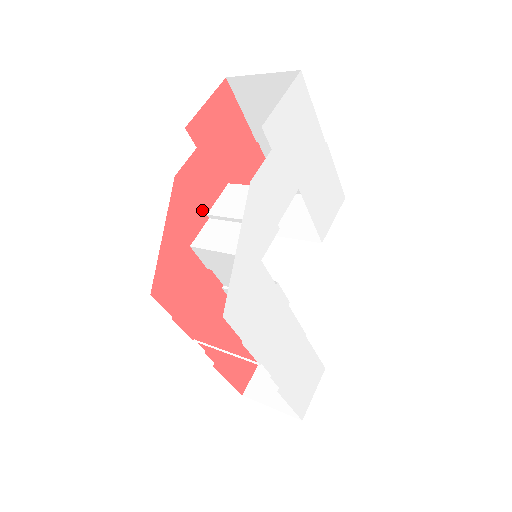
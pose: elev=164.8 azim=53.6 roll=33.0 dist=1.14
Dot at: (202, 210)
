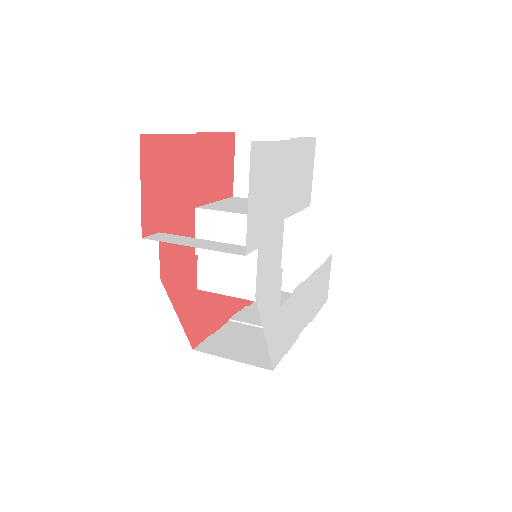
Dot at: (190, 258)
